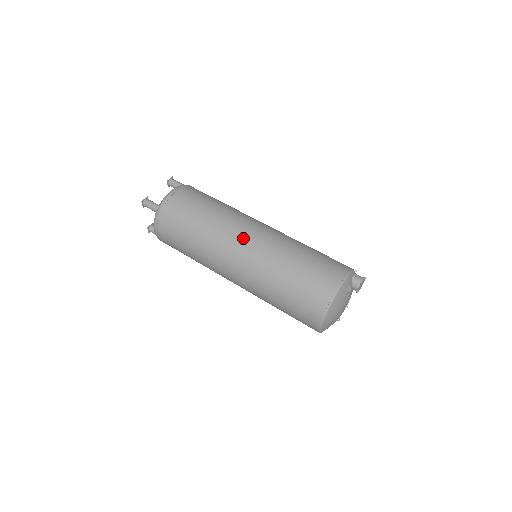
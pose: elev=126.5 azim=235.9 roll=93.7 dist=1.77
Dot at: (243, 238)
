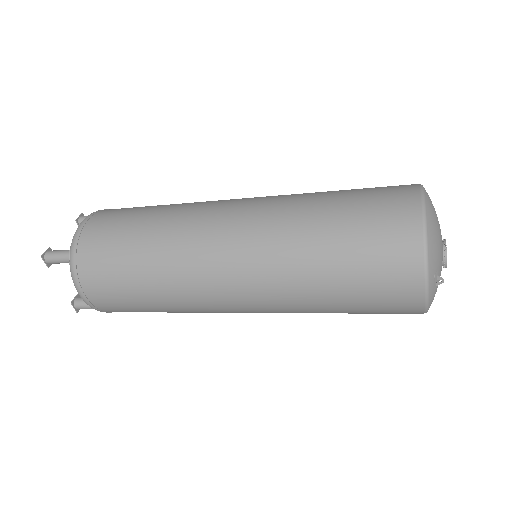
Dot at: occluded
